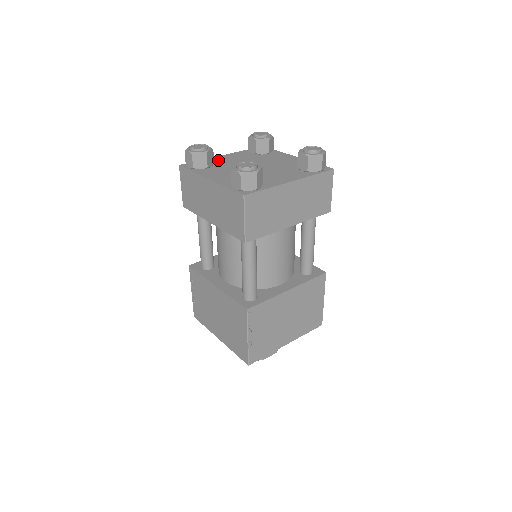
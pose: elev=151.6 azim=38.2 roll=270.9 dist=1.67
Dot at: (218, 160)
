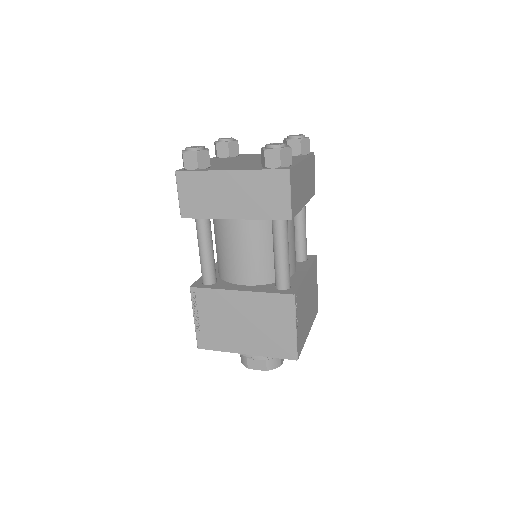
Dot at: occluded
